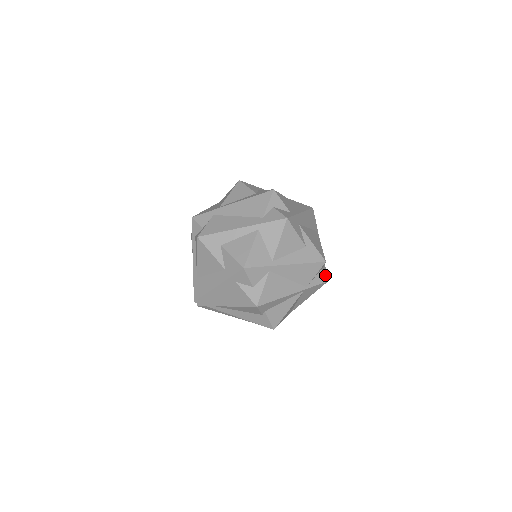
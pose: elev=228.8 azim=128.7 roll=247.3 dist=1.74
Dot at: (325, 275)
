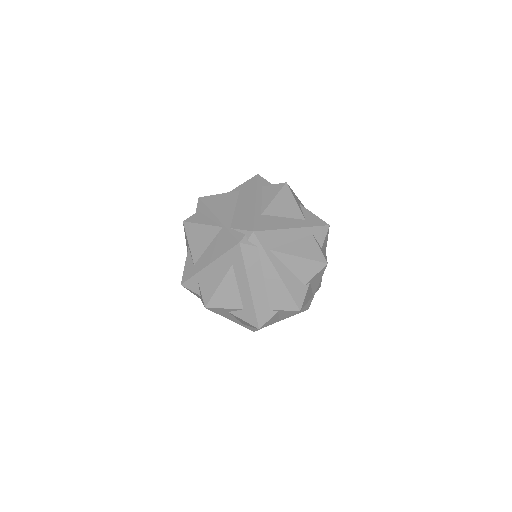
Dot at: occluded
